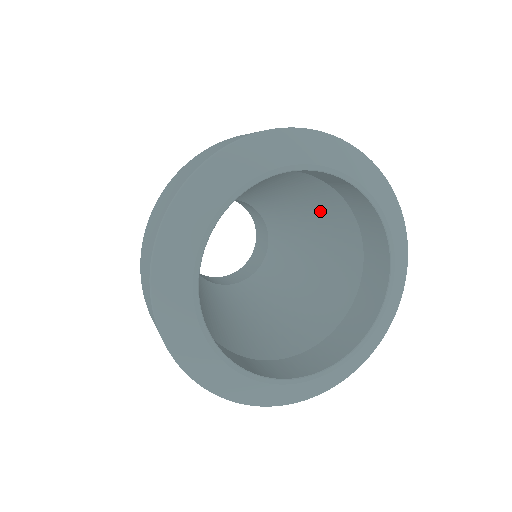
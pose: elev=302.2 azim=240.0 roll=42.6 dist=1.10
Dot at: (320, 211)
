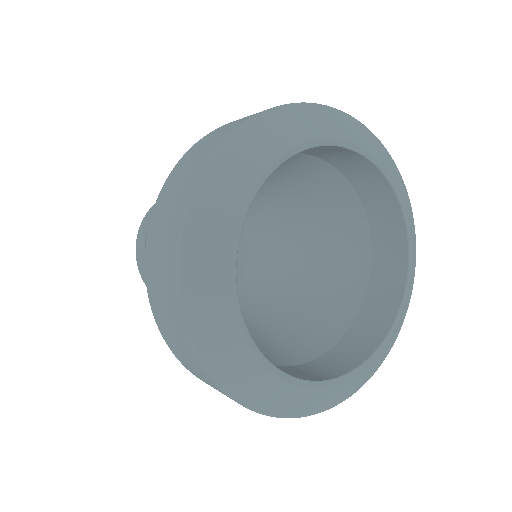
Dot at: (305, 186)
